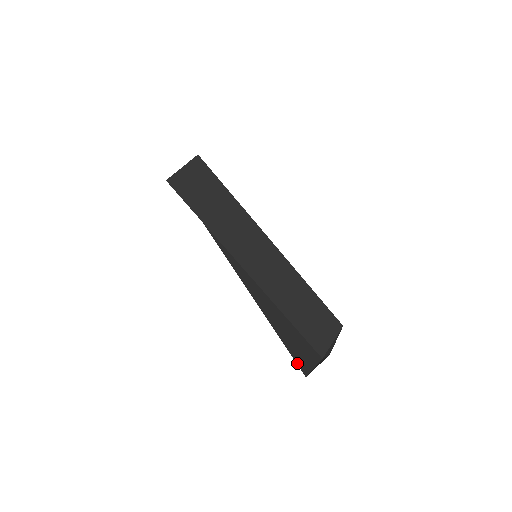
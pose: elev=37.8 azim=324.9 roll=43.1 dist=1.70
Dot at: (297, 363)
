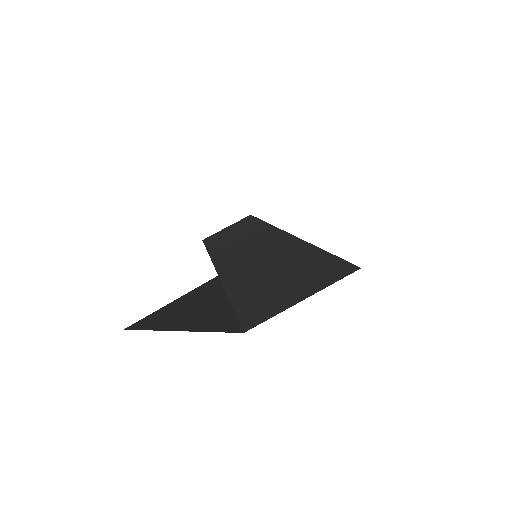
Dot at: (144, 319)
